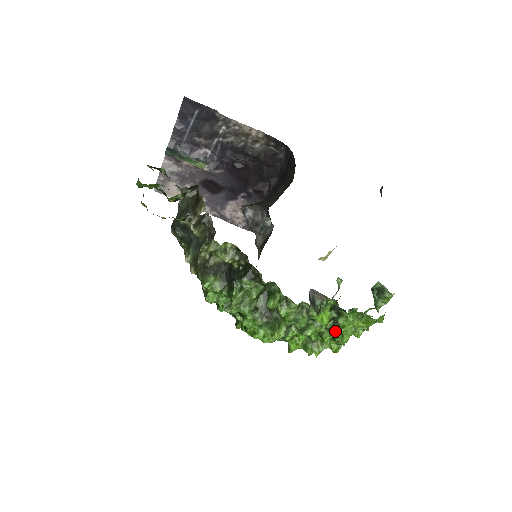
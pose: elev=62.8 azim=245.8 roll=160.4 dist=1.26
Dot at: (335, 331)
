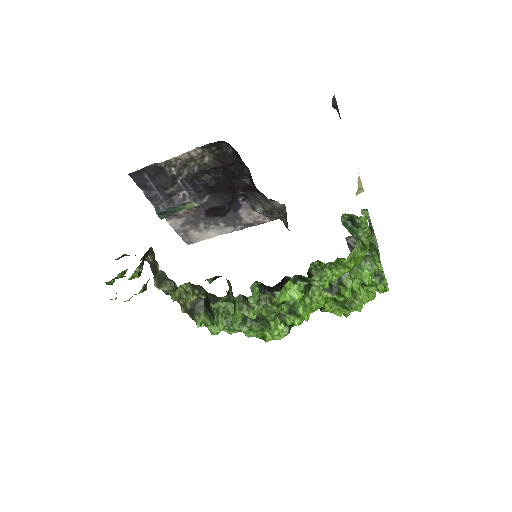
Dot at: (346, 283)
